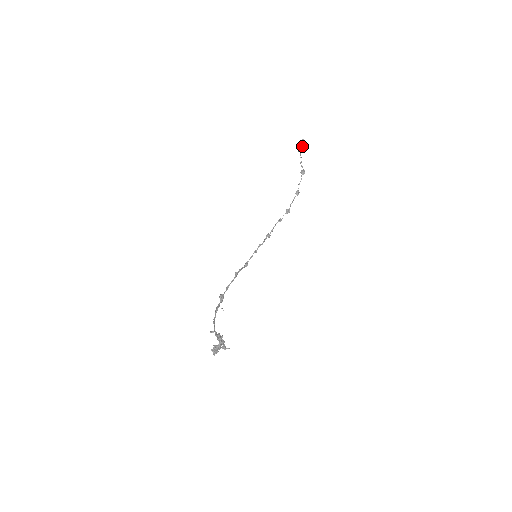
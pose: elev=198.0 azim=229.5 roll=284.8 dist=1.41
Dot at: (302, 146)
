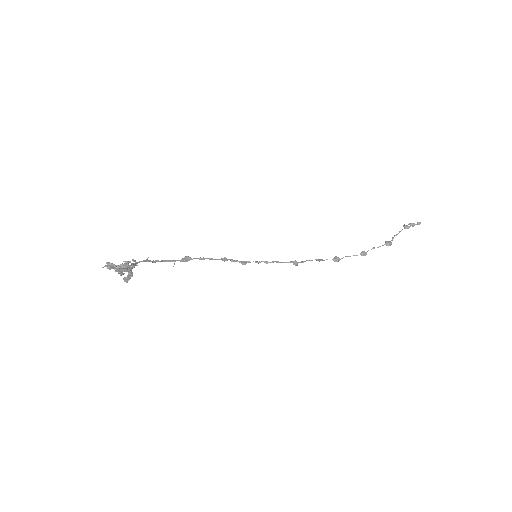
Dot at: (411, 224)
